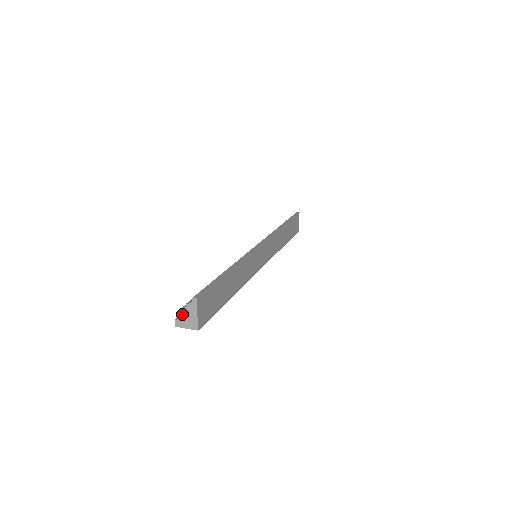
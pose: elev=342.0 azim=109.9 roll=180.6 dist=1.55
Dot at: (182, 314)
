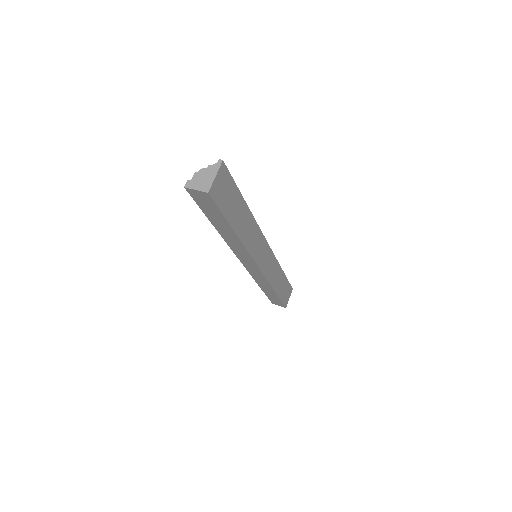
Dot at: (199, 175)
